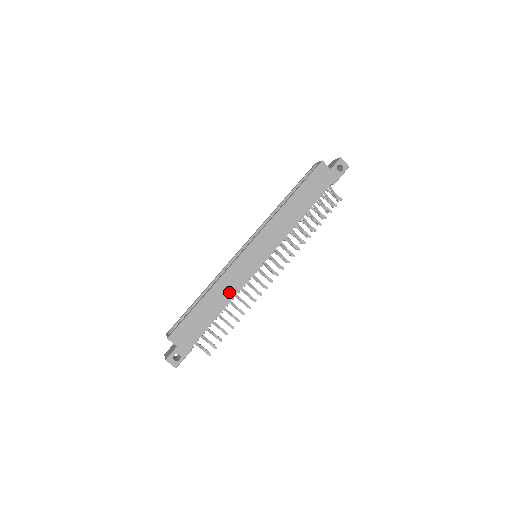
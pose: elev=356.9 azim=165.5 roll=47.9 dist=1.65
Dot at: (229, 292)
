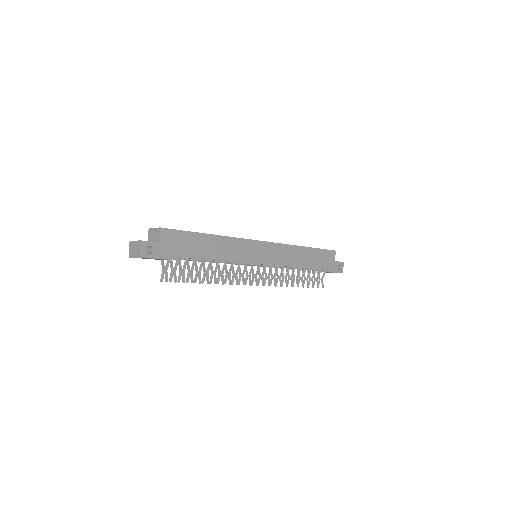
Dot at: (227, 254)
